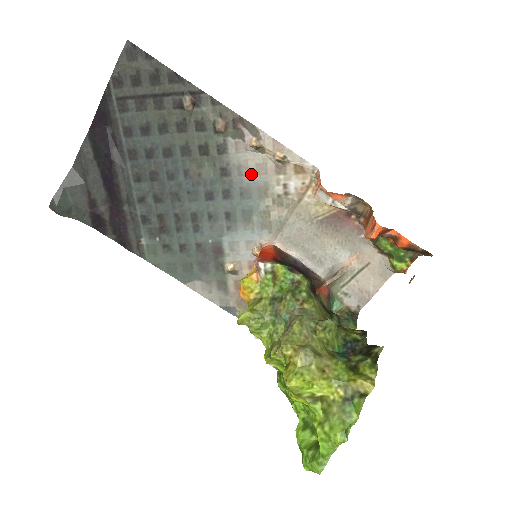
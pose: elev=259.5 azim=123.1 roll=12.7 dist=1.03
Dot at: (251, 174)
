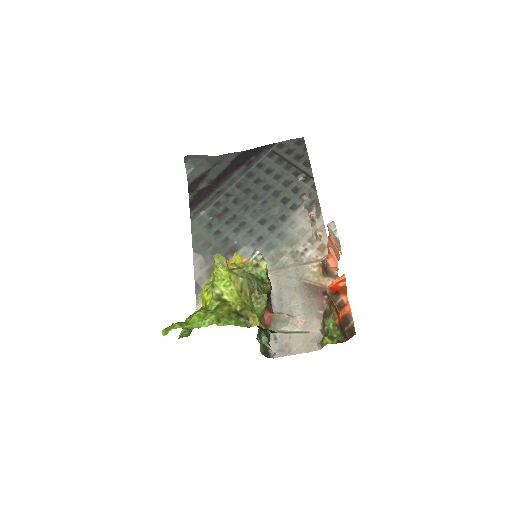
Dot at: (295, 230)
